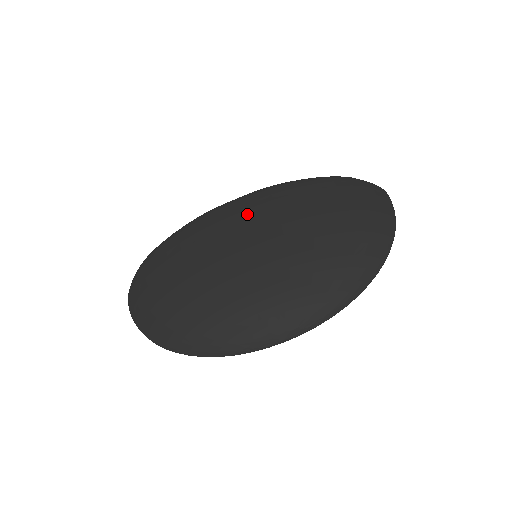
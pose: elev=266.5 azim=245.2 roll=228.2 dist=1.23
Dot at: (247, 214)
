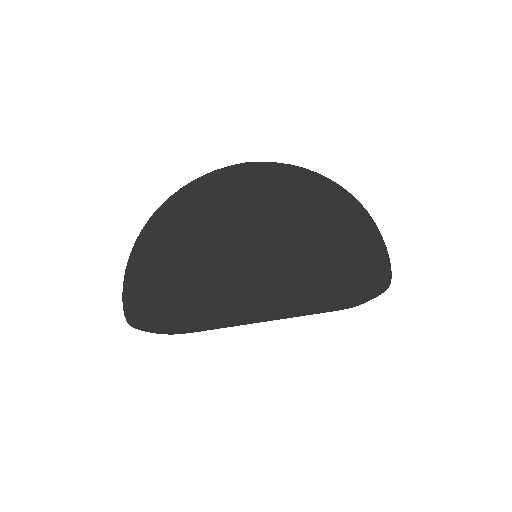
Dot at: occluded
